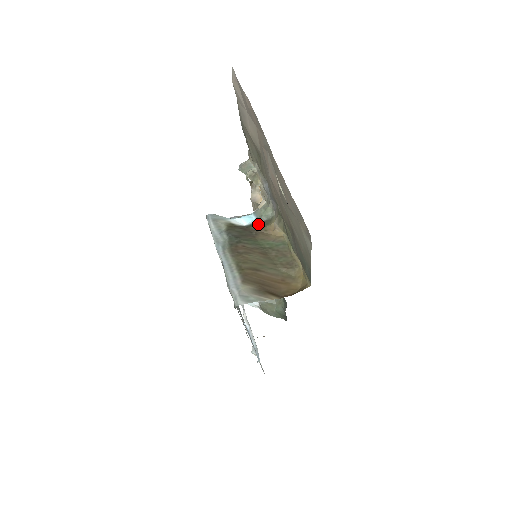
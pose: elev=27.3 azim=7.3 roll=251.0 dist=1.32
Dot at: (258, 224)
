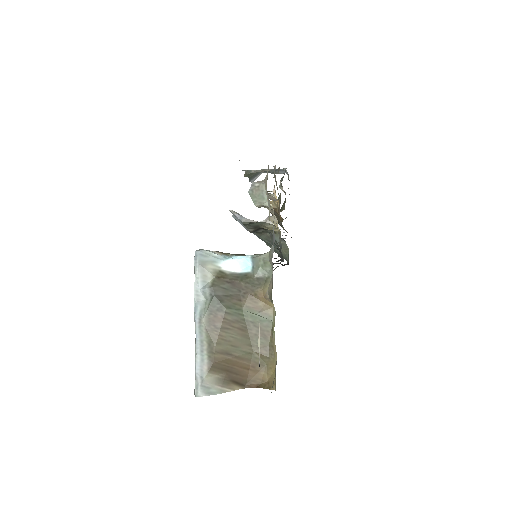
Dot at: (250, 280)
